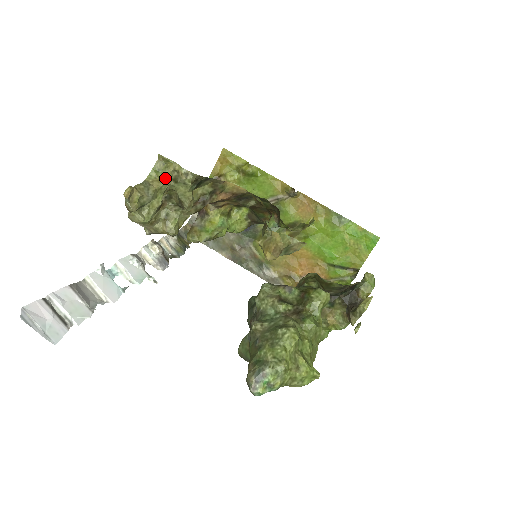
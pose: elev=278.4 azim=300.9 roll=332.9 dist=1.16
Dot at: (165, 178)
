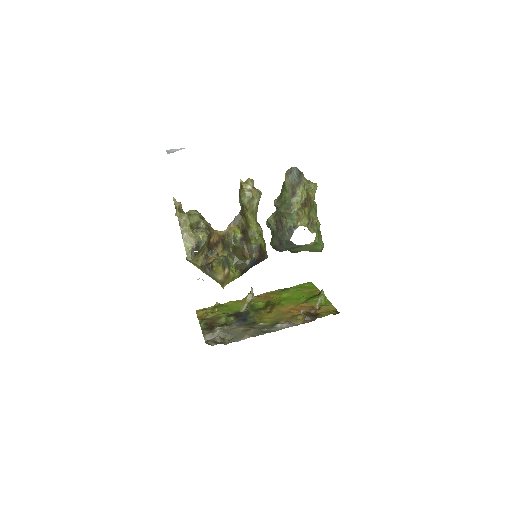
Dot at: occluded
